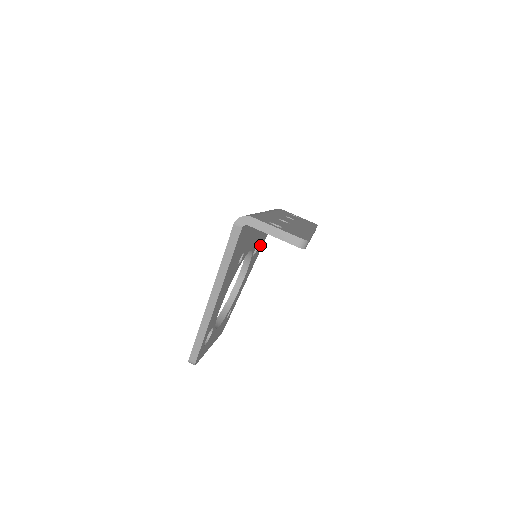
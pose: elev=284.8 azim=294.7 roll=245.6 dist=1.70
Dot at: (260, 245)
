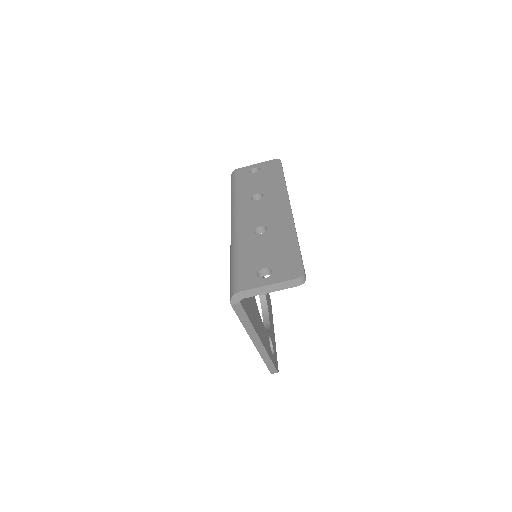
Dot at: occluded
